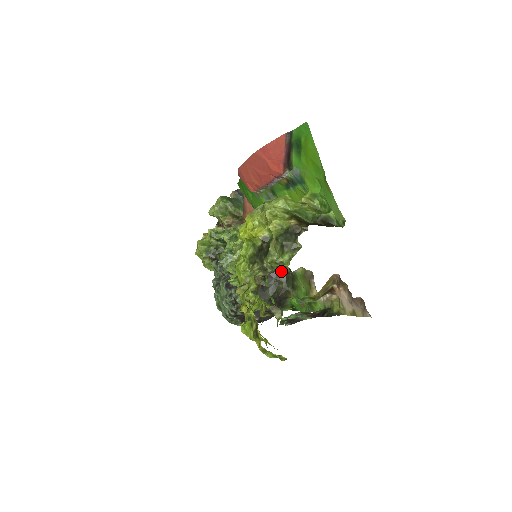
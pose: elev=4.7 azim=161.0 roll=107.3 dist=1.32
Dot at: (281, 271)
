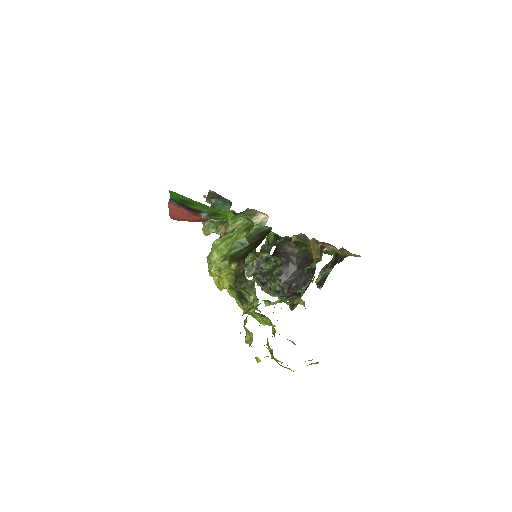
Dot at: (286, 242)
